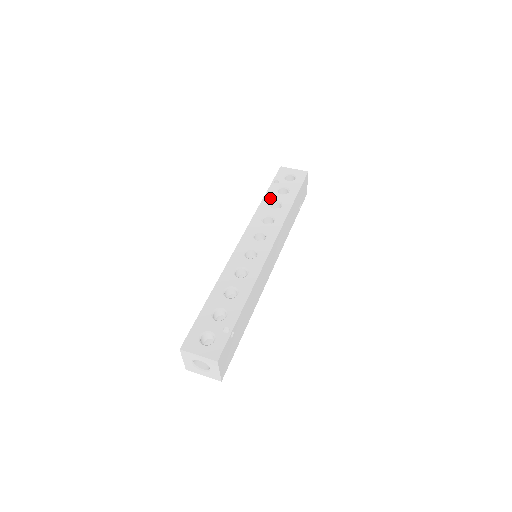
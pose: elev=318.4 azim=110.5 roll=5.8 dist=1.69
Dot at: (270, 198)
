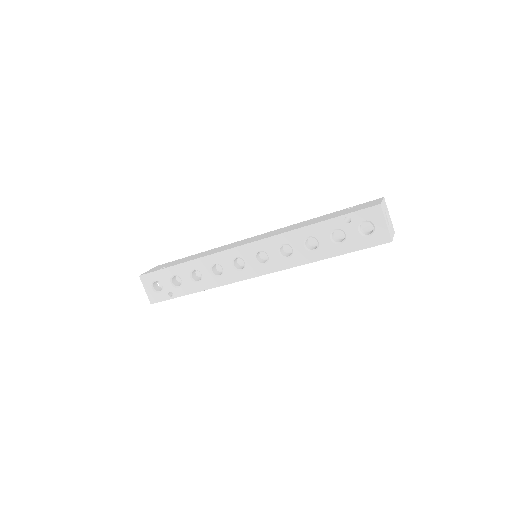
Dot at: (316, 232)
